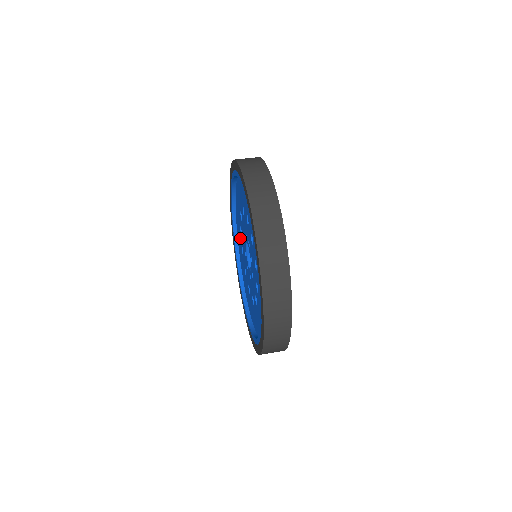
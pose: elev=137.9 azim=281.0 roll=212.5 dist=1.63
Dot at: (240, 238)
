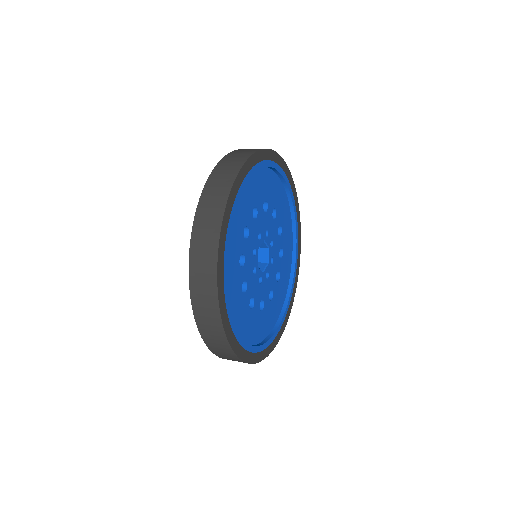
Dot at: occluded
